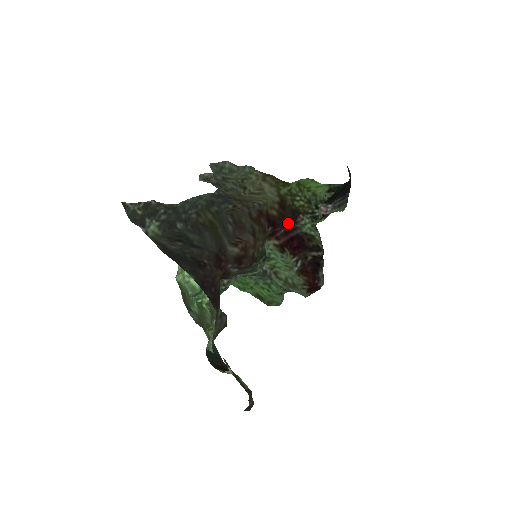
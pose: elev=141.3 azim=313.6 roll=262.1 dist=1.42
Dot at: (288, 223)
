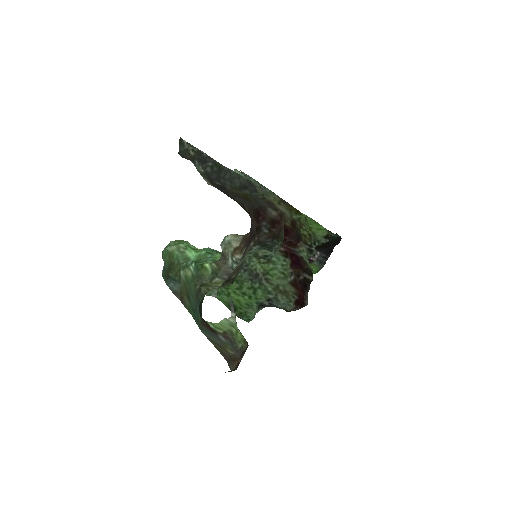
Dot at: (293, 241)
